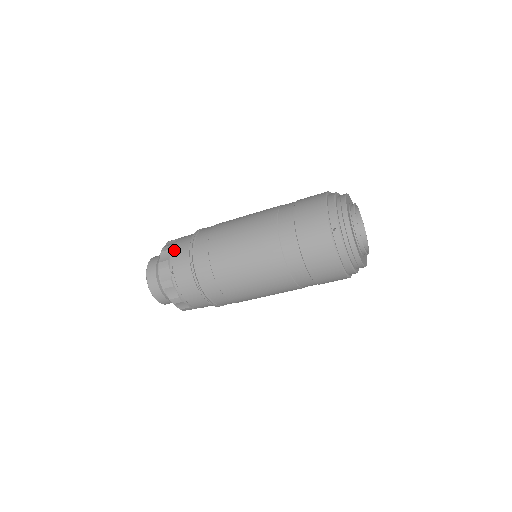
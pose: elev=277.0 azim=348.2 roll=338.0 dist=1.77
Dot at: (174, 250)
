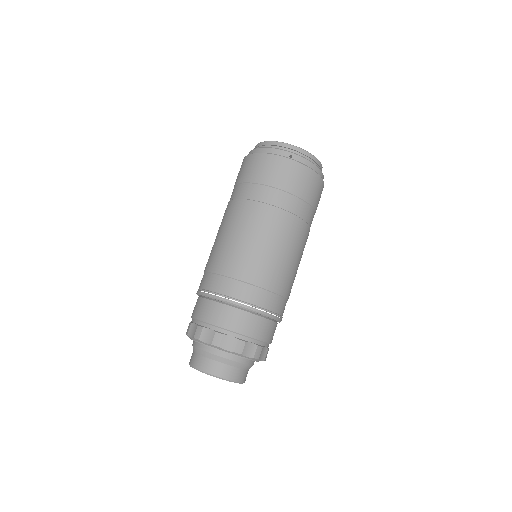
Dot at: (208, 321)
